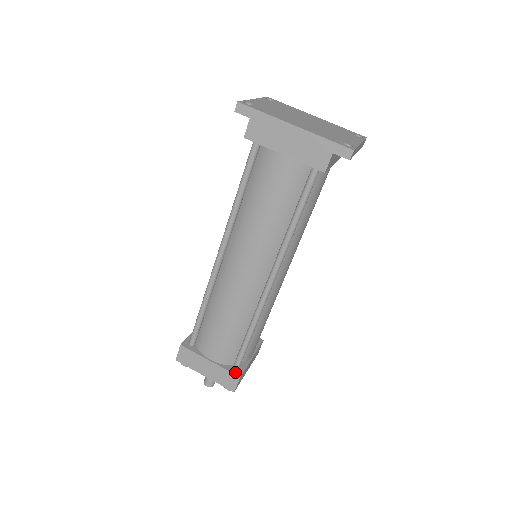
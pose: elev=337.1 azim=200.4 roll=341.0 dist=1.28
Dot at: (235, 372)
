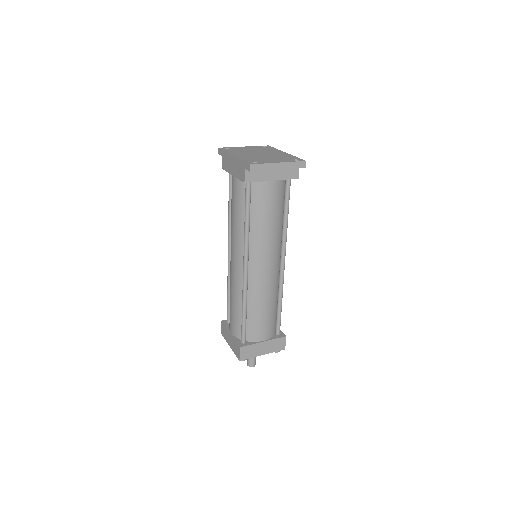
Dot at: (240, 344)
